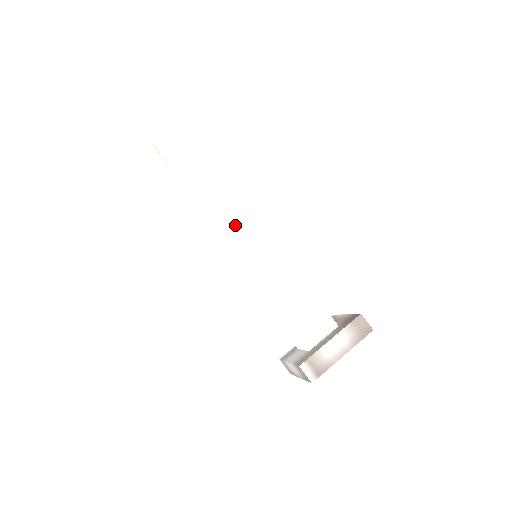
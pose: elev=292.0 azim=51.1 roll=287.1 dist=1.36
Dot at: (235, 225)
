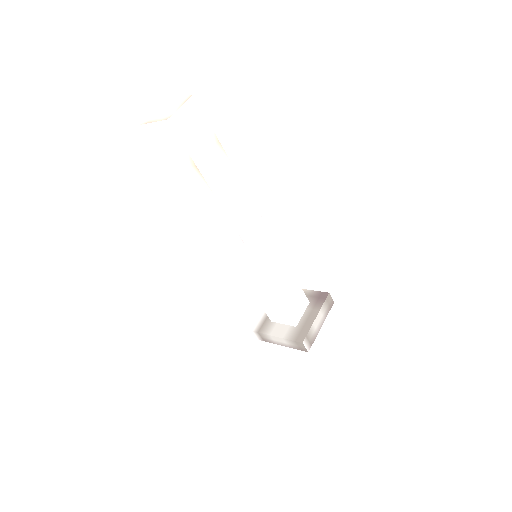
Dot at: (254, 236)
